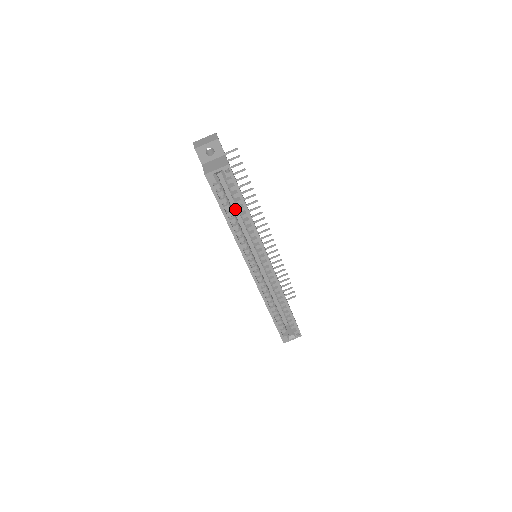
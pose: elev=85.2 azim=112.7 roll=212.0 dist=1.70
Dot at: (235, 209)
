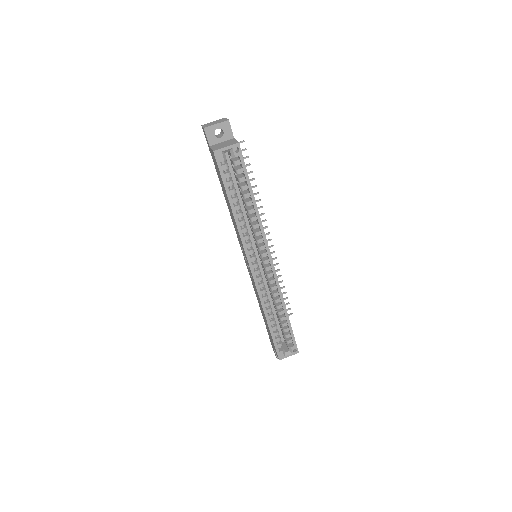
Dot at: (239, 199)
